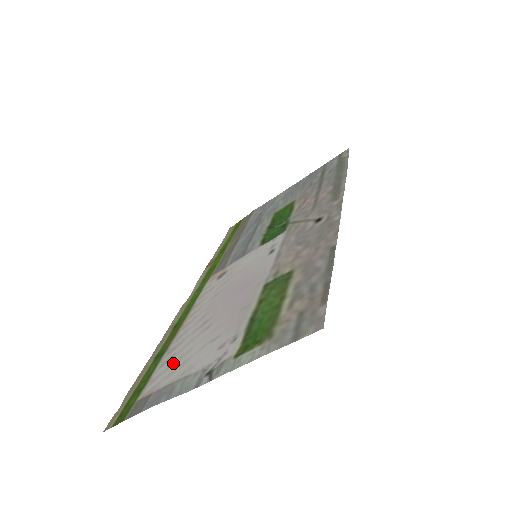
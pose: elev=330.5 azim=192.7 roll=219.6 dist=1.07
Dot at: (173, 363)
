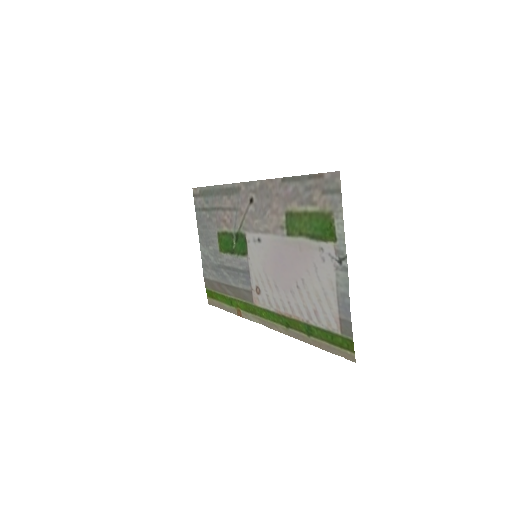
Dot at: (321, 307)
